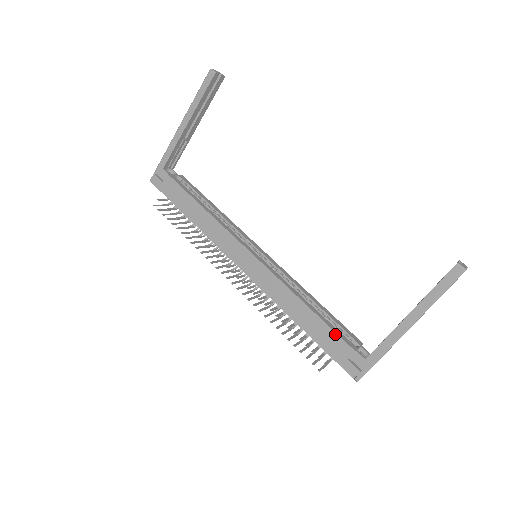
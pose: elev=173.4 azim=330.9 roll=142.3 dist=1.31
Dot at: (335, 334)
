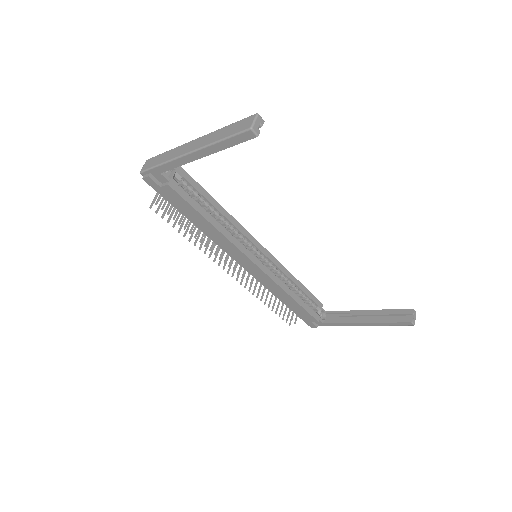
Dot at: (308, 313)
